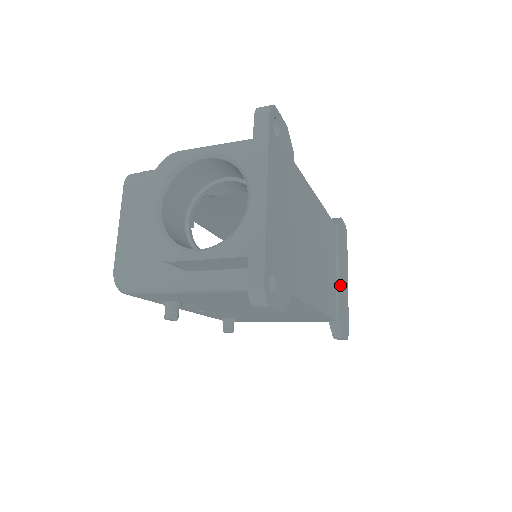
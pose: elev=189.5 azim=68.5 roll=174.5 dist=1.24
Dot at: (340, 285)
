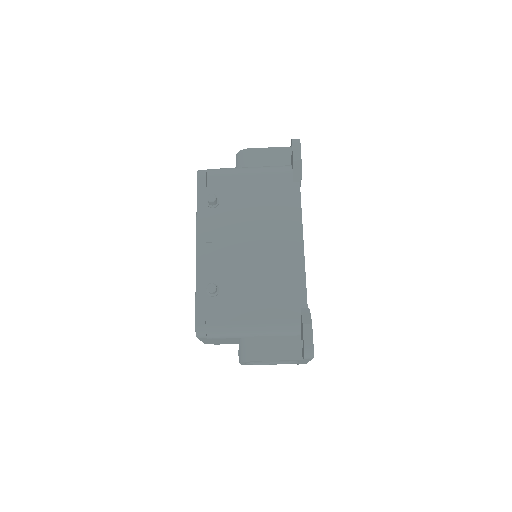
Dot at: occluded
